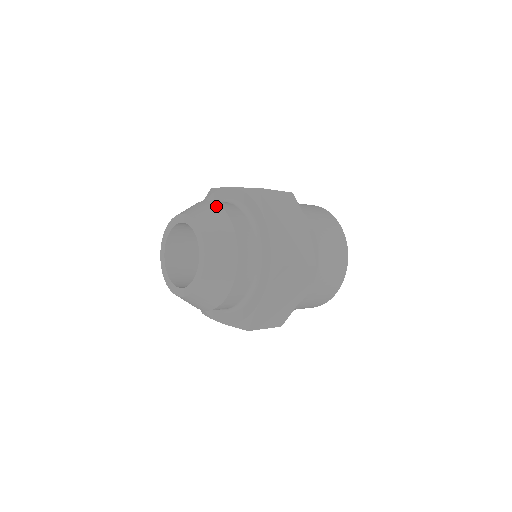
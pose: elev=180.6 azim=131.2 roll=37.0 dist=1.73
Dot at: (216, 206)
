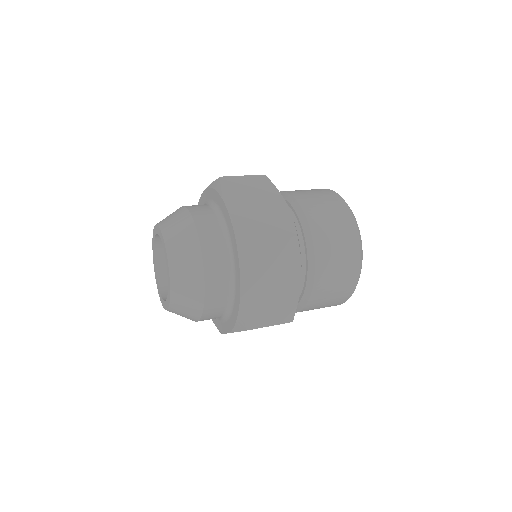
Dot at: (181, 208)
